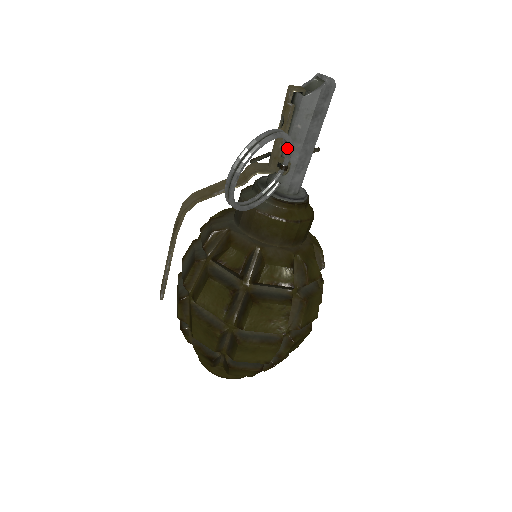
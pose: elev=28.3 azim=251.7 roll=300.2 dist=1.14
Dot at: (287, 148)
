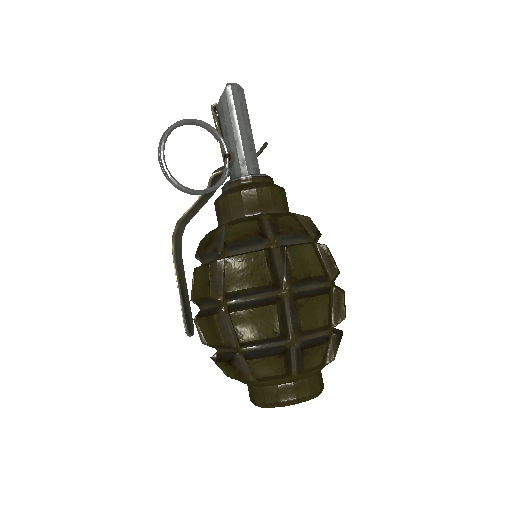
Dot at: (217, 138)
